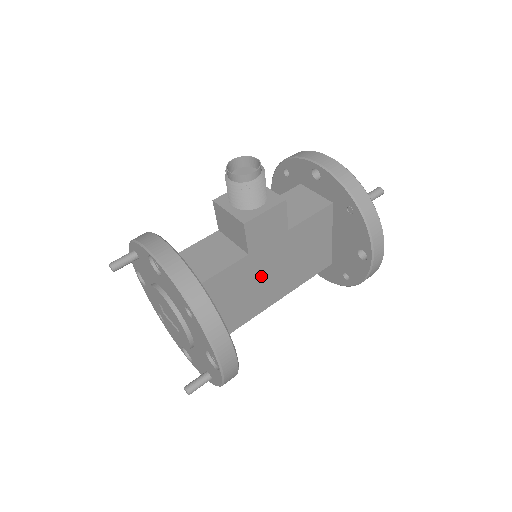
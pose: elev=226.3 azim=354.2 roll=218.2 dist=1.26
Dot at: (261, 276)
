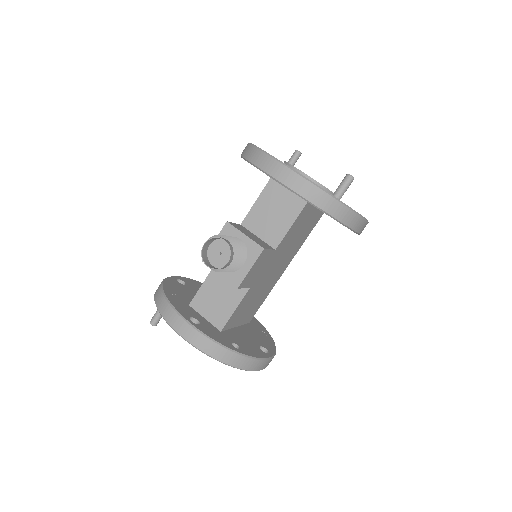
Dot at: (267, 278)
